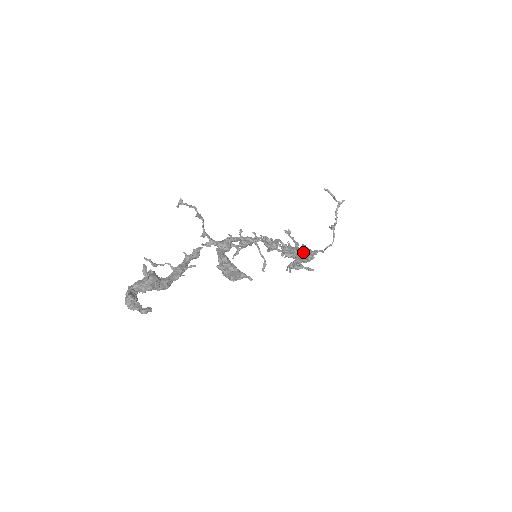
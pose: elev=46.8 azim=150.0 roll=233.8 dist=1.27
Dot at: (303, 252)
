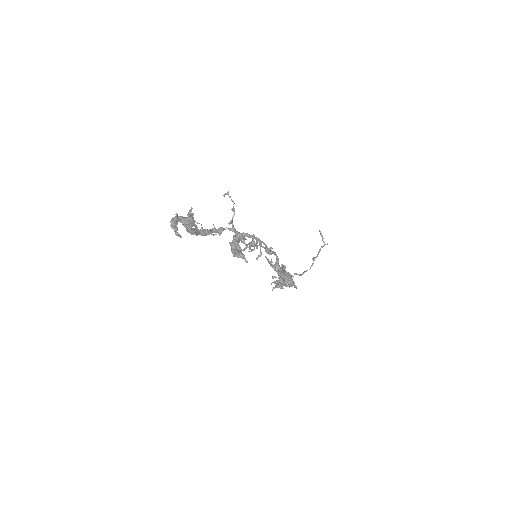
Dot at: occluded
